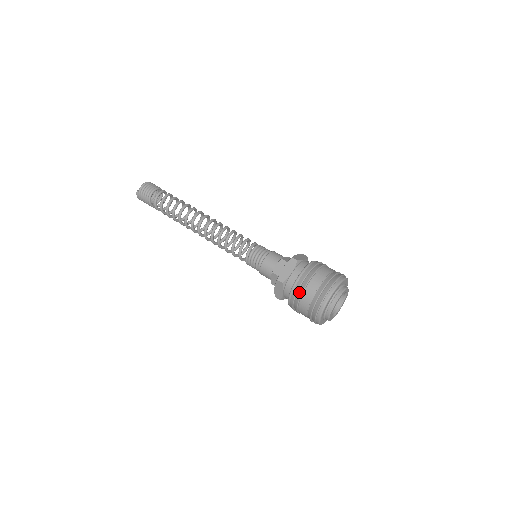
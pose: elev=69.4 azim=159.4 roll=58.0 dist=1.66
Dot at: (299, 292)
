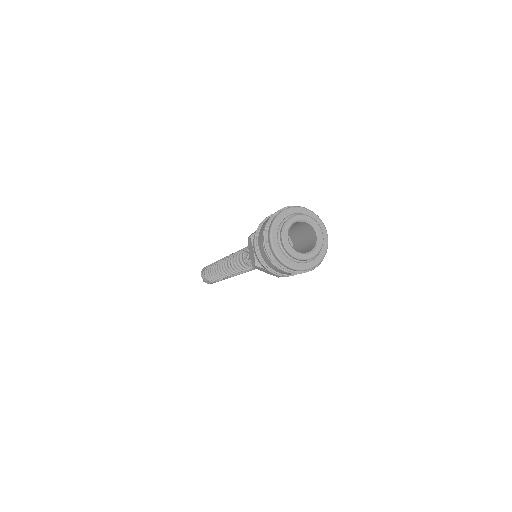
Dot at: (263, 263)
